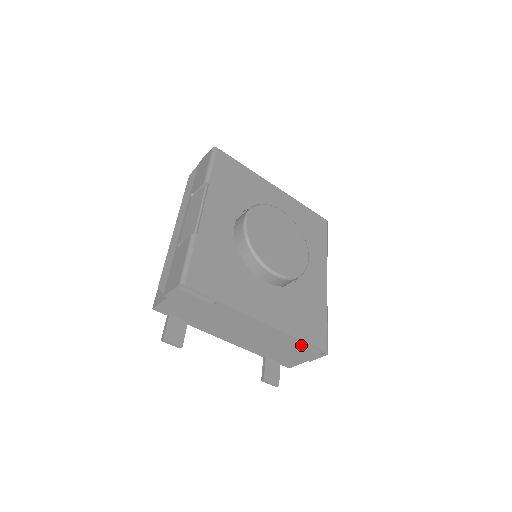
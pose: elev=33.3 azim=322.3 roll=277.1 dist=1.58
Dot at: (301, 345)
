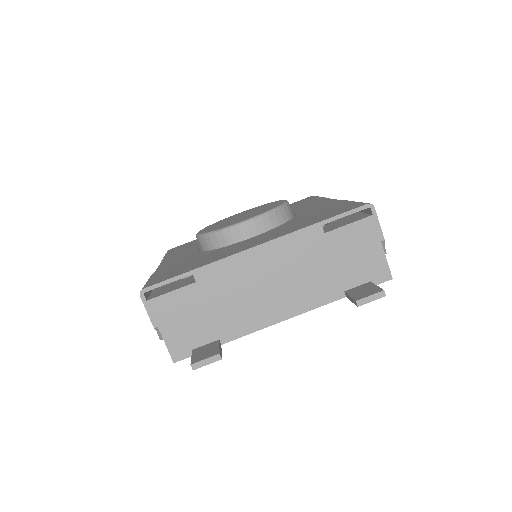
Dot at: (335, 229)
